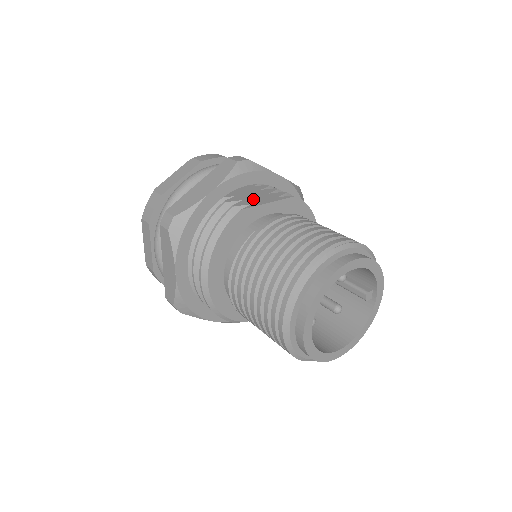
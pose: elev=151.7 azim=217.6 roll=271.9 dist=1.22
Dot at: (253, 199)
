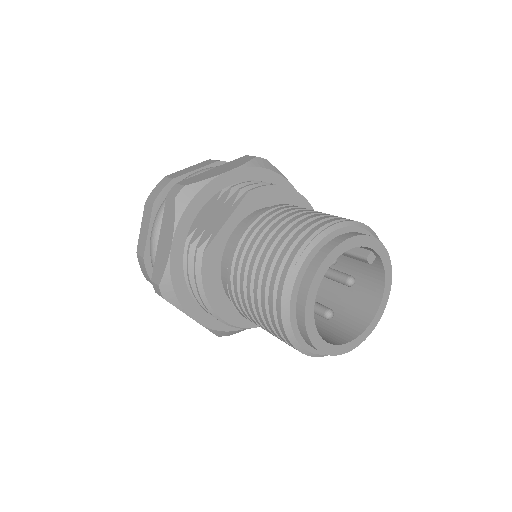
Dot at: (212, 224)
